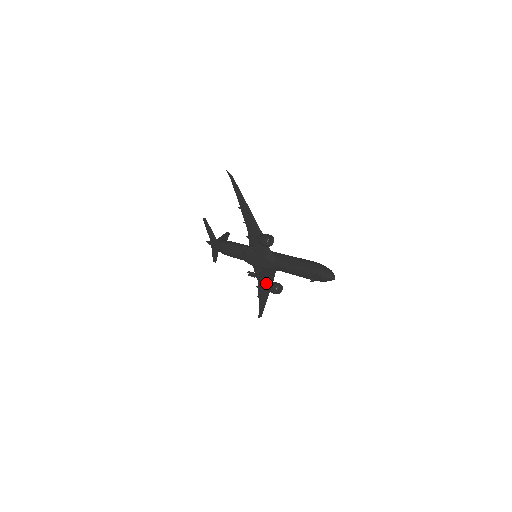
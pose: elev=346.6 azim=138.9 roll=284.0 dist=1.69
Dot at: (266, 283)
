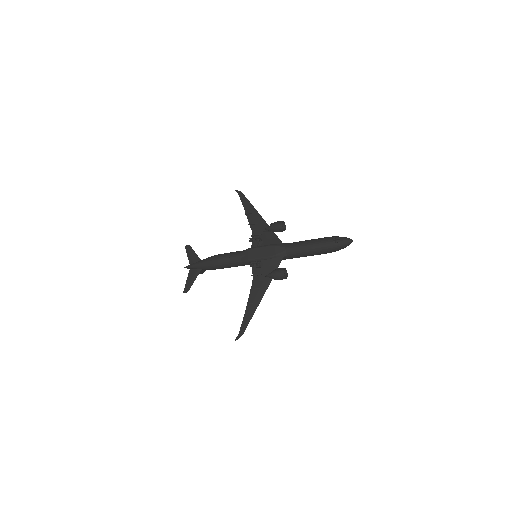
Dot at: (269, 273)
